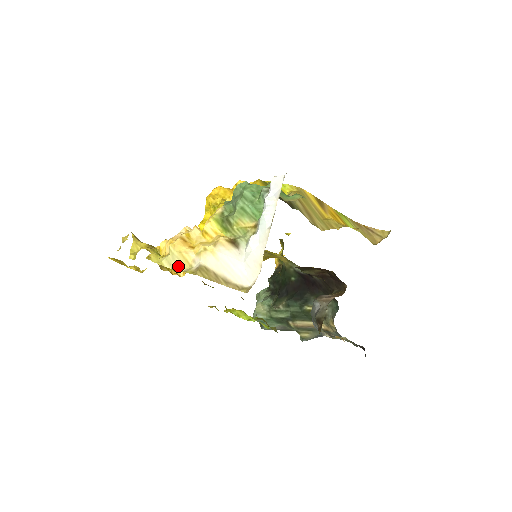
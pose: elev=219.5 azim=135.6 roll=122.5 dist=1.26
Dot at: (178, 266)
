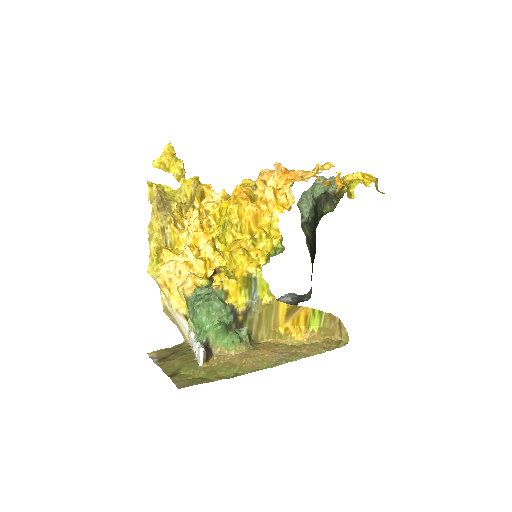
Dot at: (161, 290)
